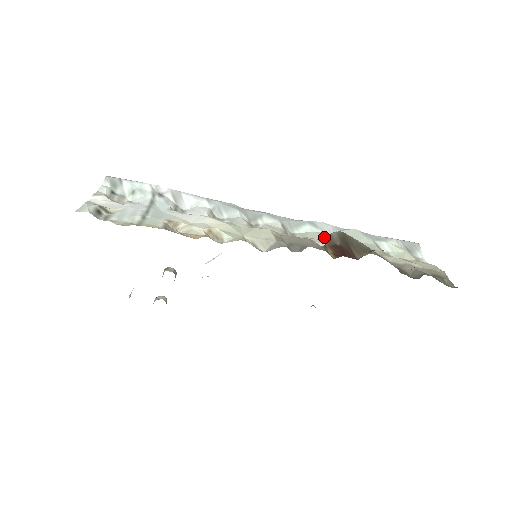
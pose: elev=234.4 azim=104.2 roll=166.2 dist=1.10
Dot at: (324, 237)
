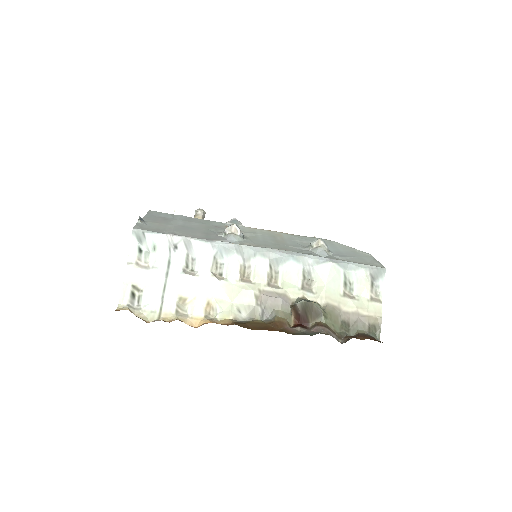
Dot at: (300, 280)
